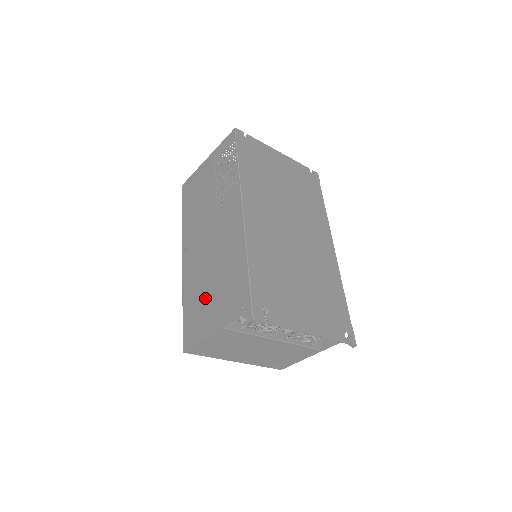
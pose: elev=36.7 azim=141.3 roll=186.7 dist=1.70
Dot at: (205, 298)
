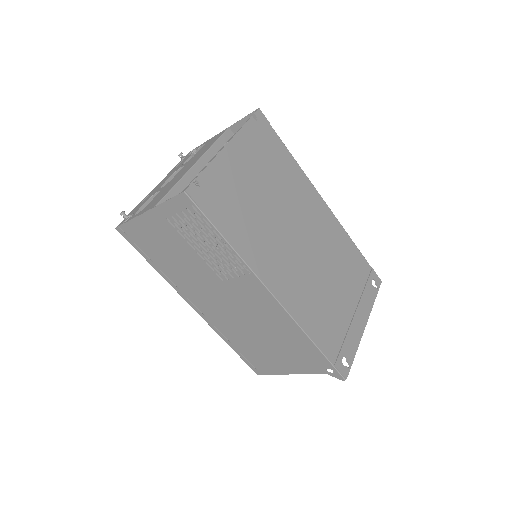
Dot at: (262, 350)
